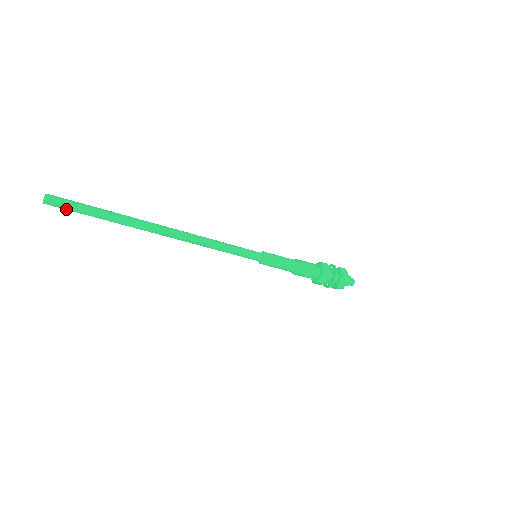
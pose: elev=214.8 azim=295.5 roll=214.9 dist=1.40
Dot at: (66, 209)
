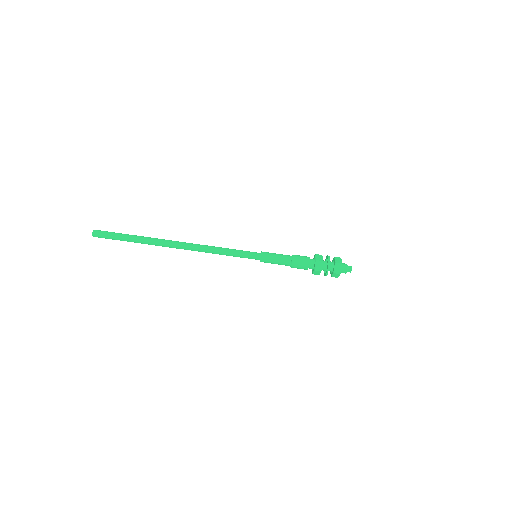
Dot at: (108, 238)
